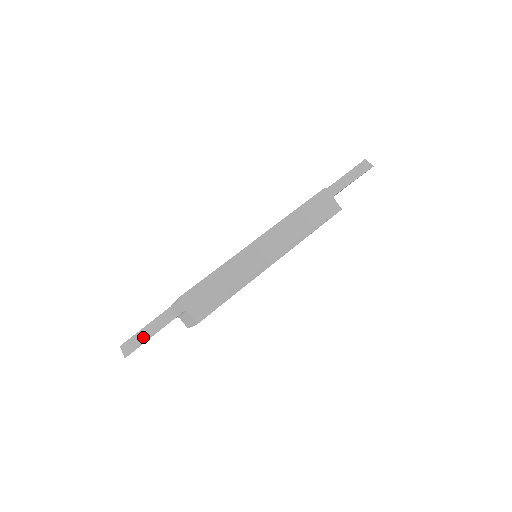
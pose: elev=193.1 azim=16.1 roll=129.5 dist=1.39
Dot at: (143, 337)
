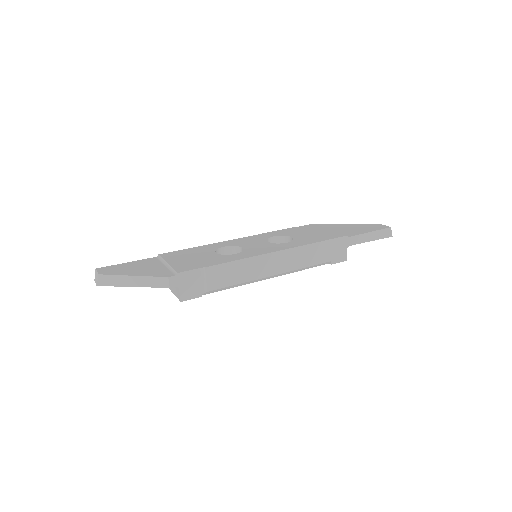
Dot at: (125, 282)
